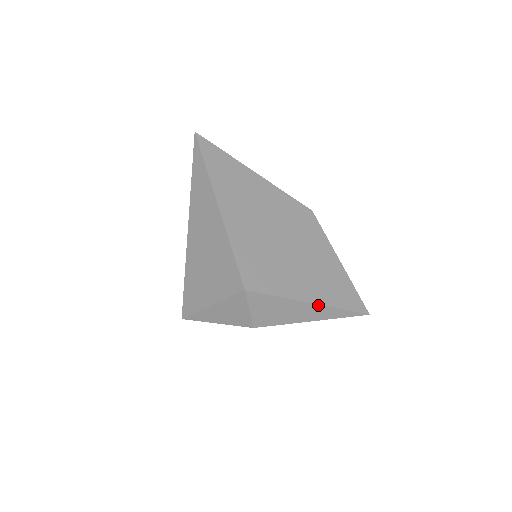
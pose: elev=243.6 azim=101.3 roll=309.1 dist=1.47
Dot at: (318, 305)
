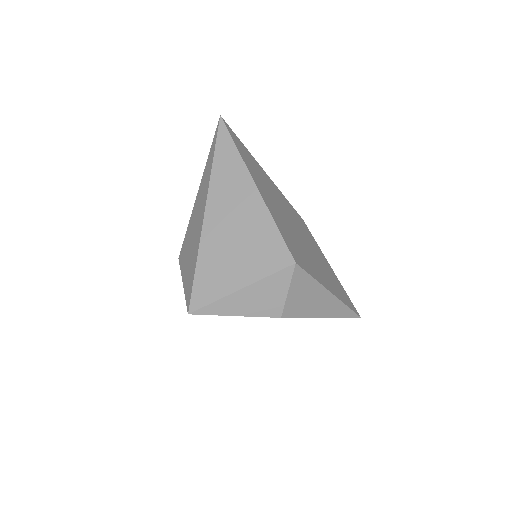
Dot at: (335, 297)
